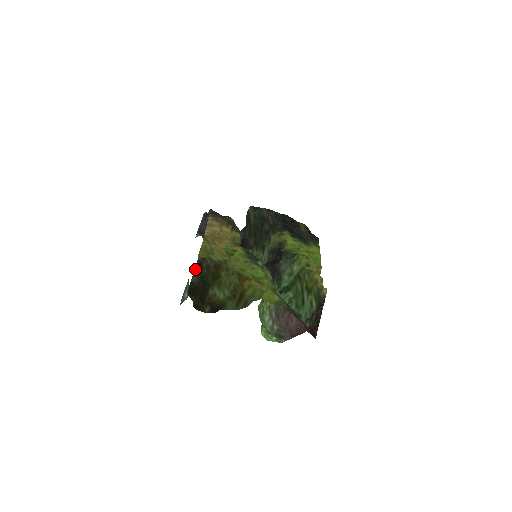
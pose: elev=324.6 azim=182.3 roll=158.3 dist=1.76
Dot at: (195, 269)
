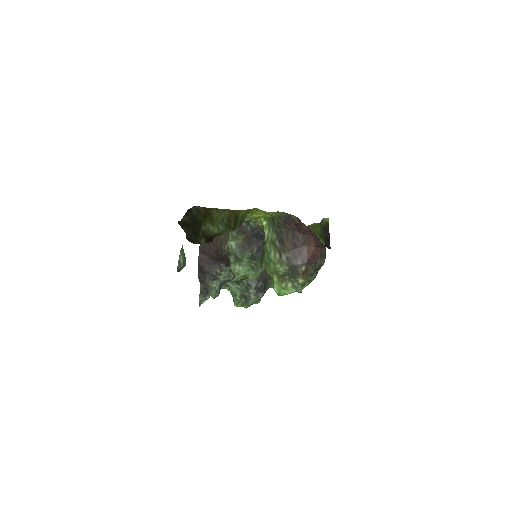
Dot at: (185, 215)
